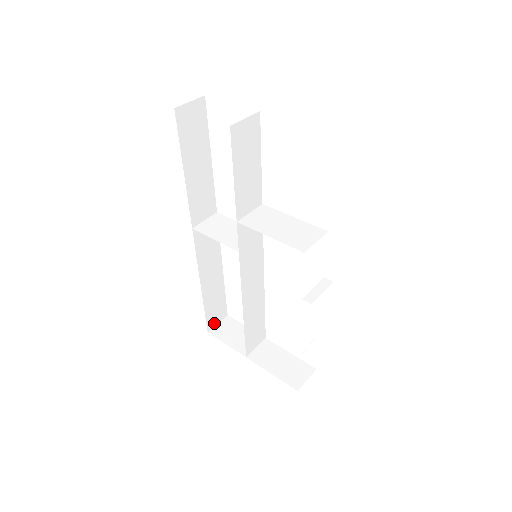
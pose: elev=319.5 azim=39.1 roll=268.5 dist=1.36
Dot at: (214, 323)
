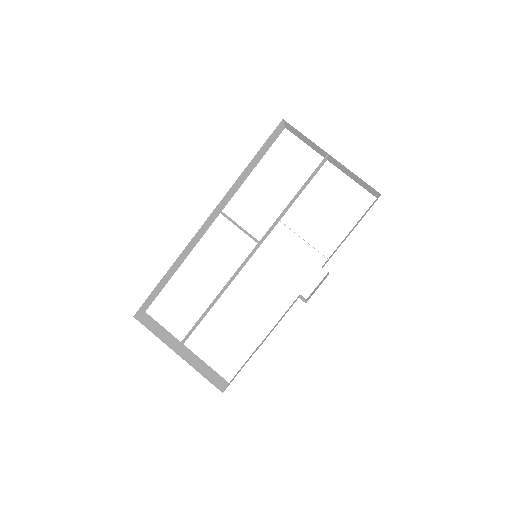
Dot at: (140, 311)
